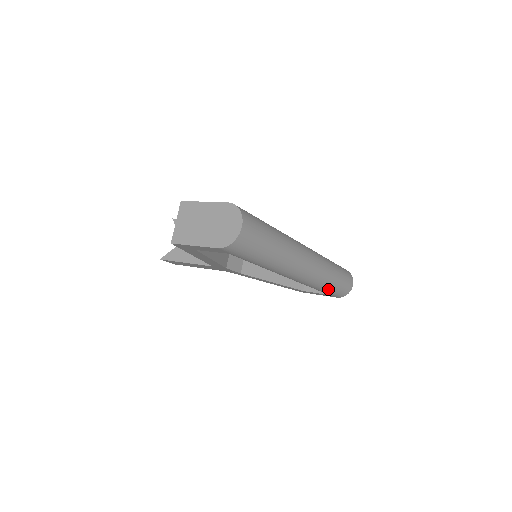
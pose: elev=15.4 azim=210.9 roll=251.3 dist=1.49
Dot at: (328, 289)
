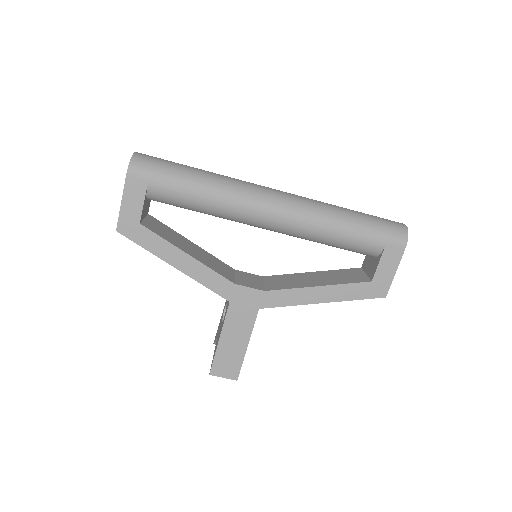
Dot at: (354, 224)
